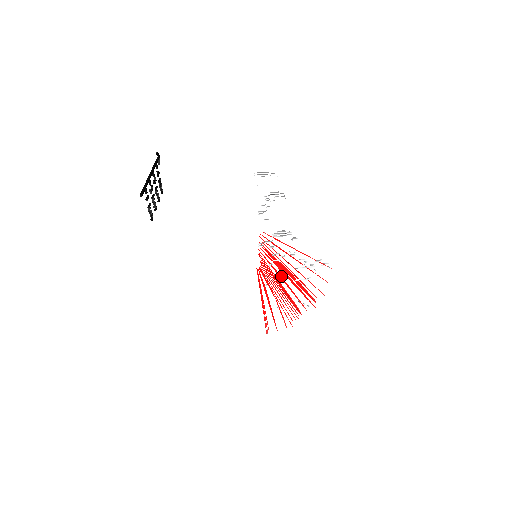
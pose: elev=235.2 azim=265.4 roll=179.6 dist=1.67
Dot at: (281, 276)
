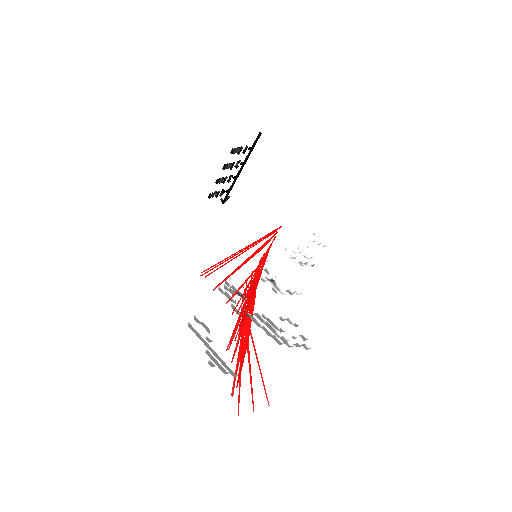
Dot at: occluded
